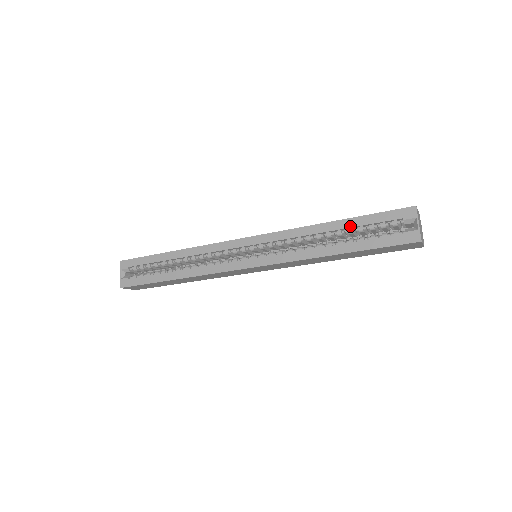
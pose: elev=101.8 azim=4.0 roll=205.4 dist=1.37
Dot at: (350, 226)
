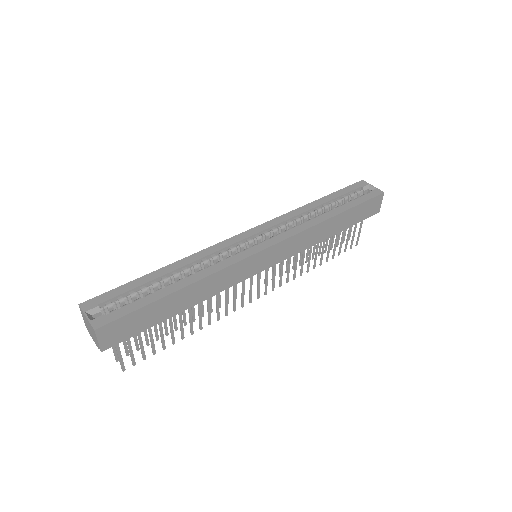
Dot at: (331, 199)
